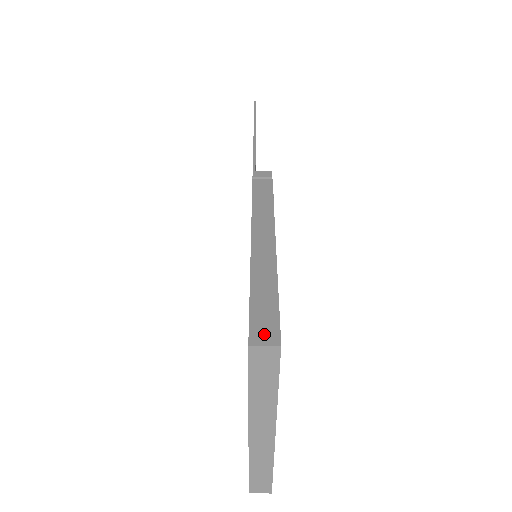
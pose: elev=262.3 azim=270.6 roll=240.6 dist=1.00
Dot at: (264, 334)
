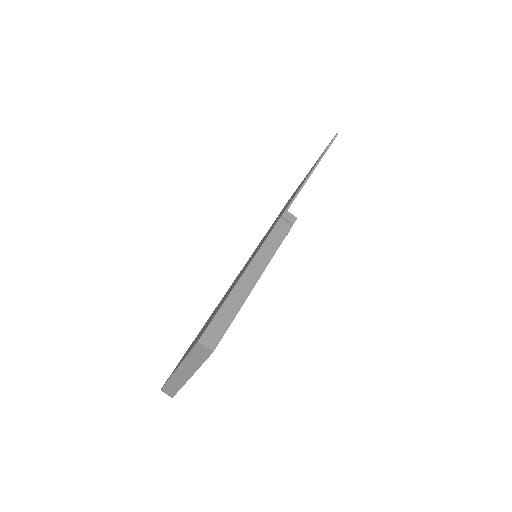
Dot at: (210, 340)
